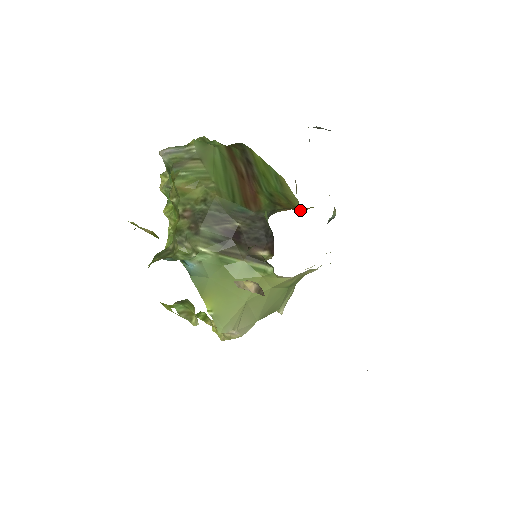
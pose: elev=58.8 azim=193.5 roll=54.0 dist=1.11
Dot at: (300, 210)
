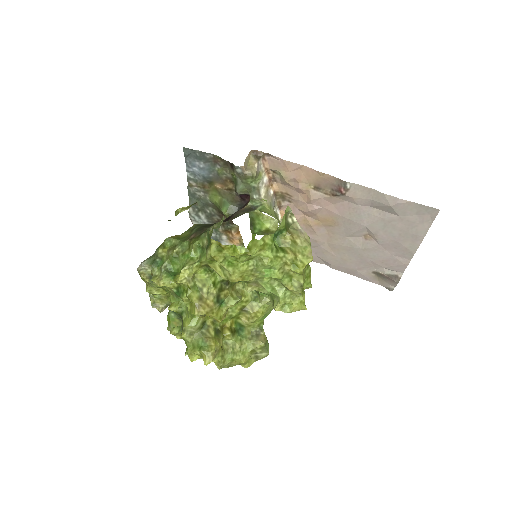
Dot at: (238, 229)
